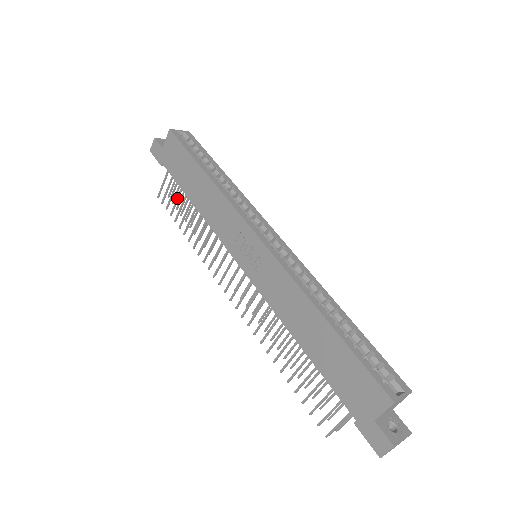
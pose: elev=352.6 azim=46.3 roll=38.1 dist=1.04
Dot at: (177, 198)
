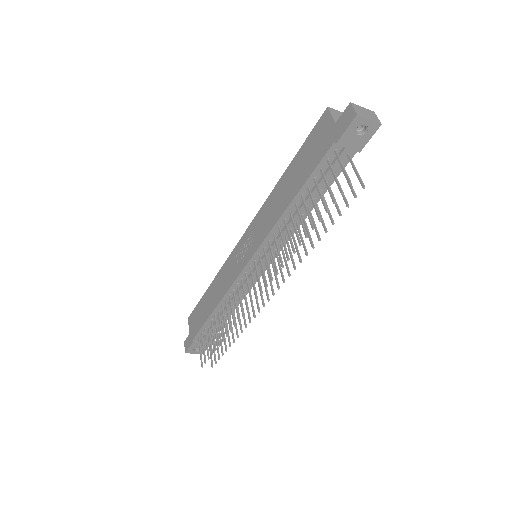
Dot at: (209, 336)
